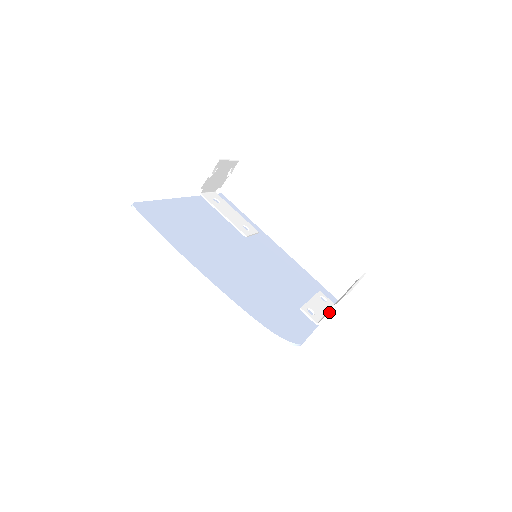
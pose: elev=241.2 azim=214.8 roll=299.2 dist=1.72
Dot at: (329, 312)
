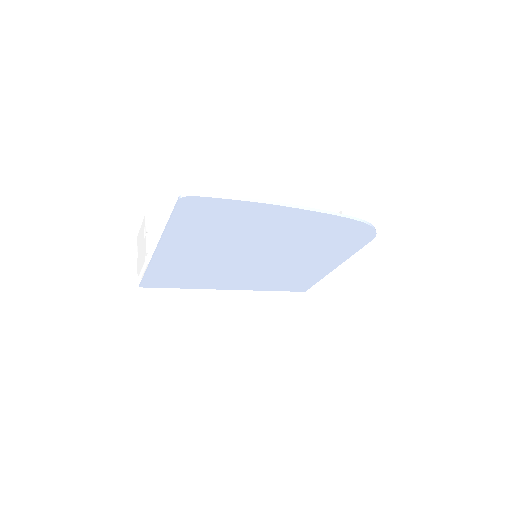
Dot at: occluded
